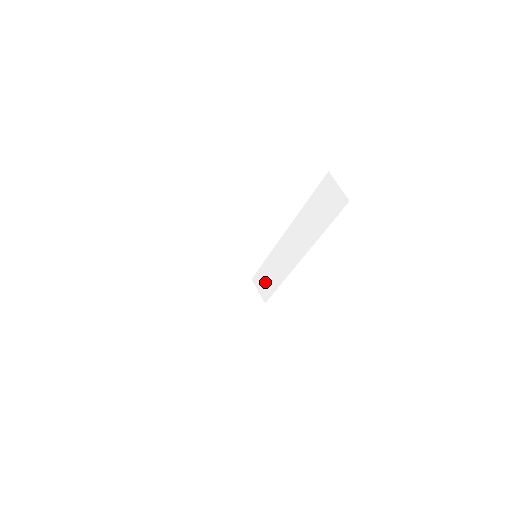
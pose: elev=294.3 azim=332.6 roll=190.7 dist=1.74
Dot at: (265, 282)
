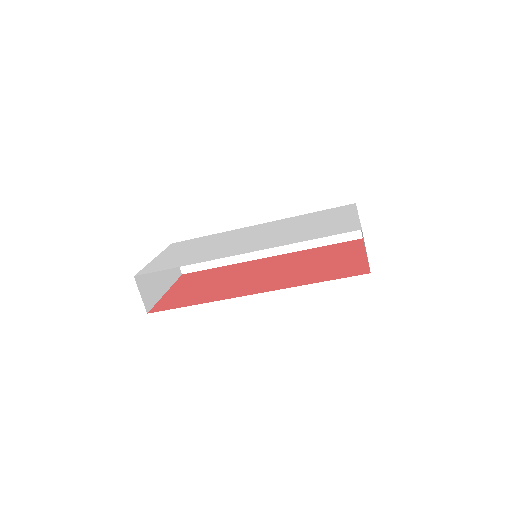
Dot at: occluded
